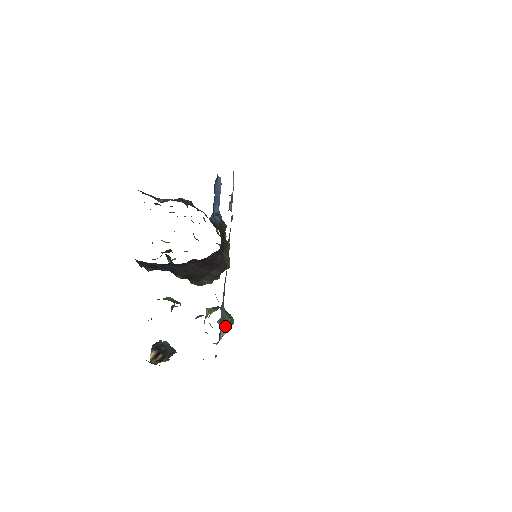
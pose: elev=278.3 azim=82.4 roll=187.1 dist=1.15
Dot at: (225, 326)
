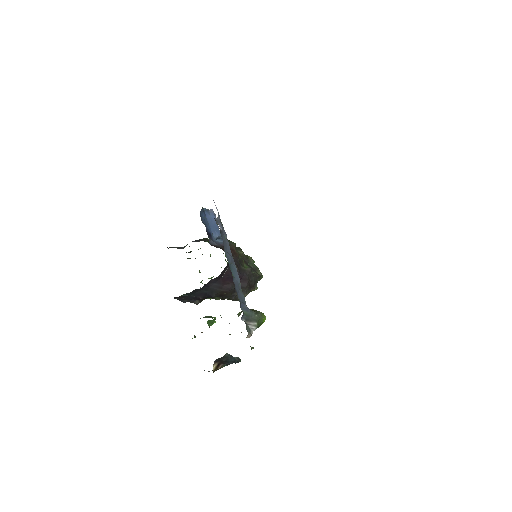
Dot at: (253, 322)
